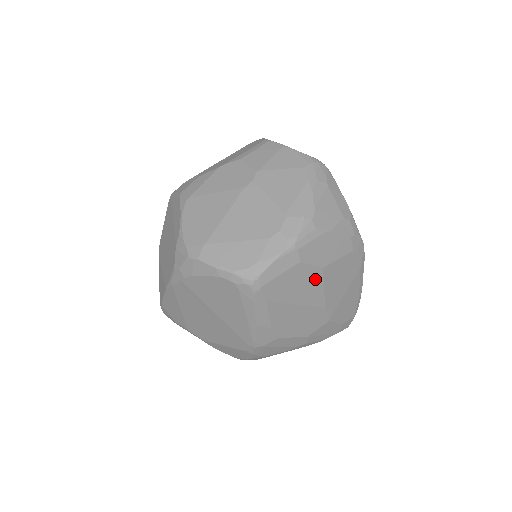
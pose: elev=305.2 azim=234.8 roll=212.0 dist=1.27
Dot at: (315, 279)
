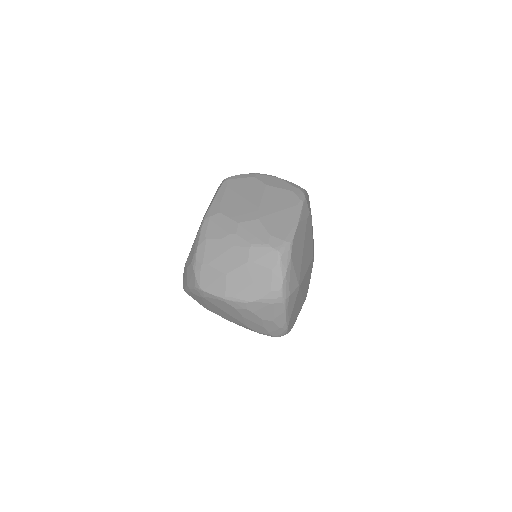
Dot at: (259, 189)
